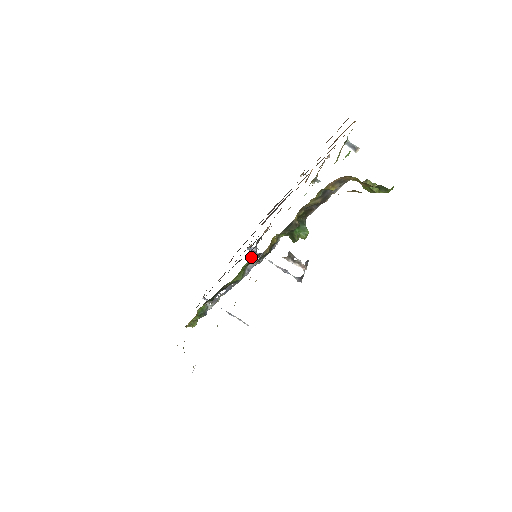
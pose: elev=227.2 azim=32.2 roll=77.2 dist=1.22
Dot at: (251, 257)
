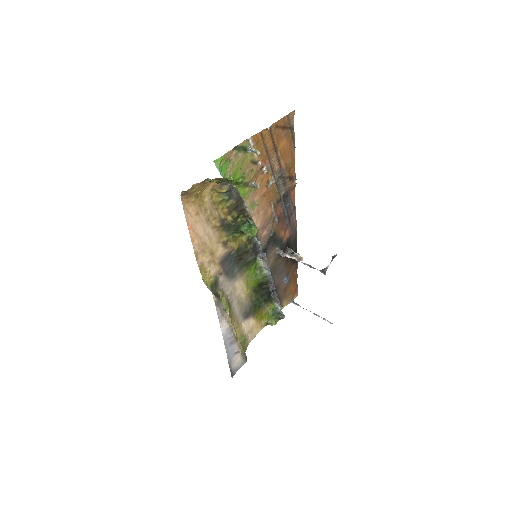
Dot at: (259, 258)
